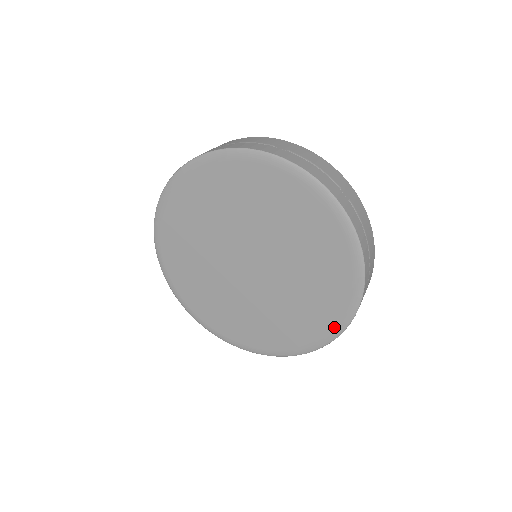
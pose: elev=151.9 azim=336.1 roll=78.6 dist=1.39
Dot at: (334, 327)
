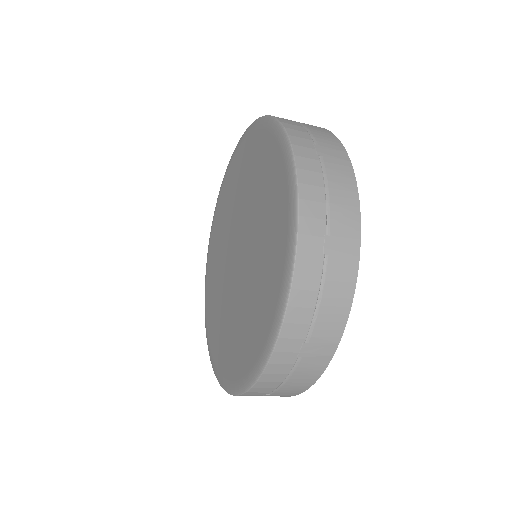
Dot at: (238, 381)
